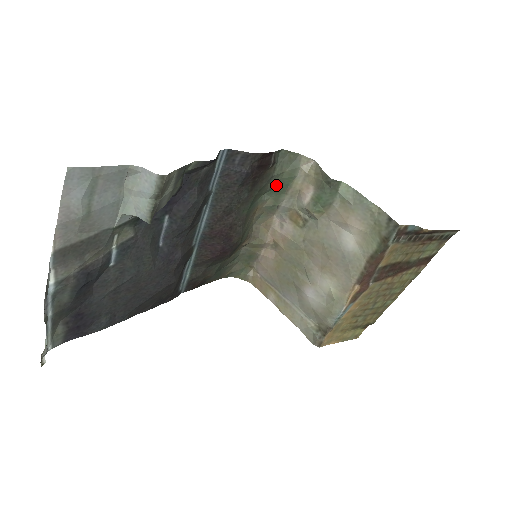
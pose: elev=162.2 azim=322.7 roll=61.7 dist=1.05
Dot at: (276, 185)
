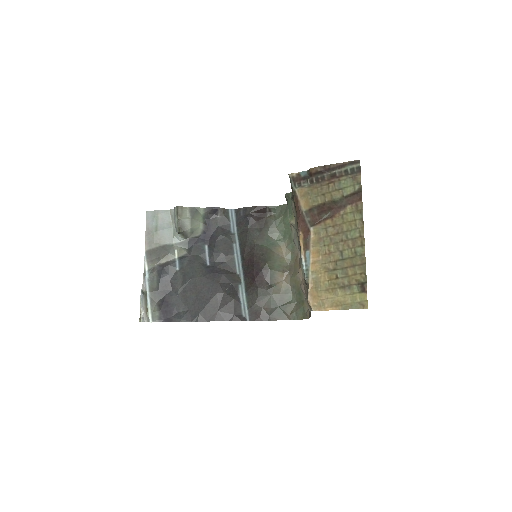
Dot at: (283, 227)
